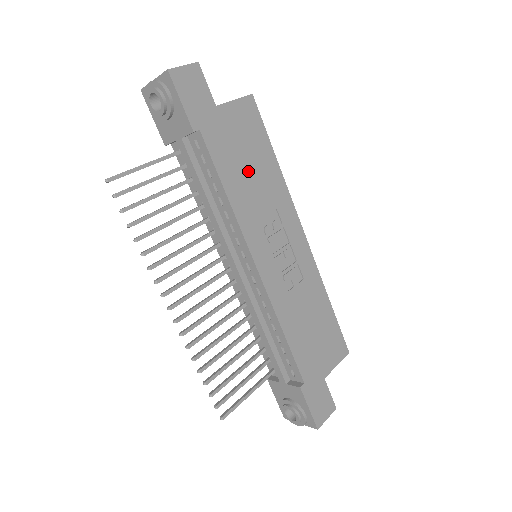
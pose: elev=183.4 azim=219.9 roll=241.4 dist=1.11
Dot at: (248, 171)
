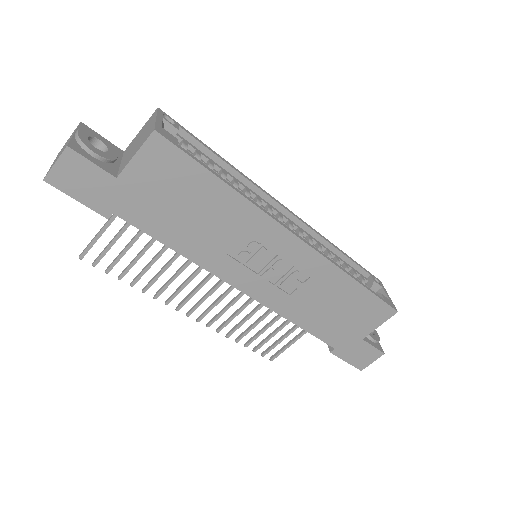
Dot at: (191, 217)
